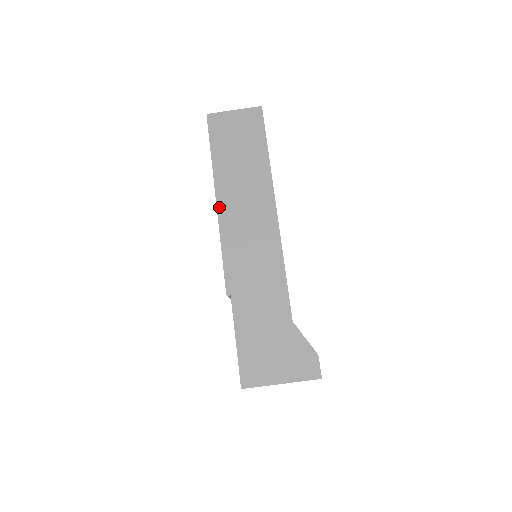
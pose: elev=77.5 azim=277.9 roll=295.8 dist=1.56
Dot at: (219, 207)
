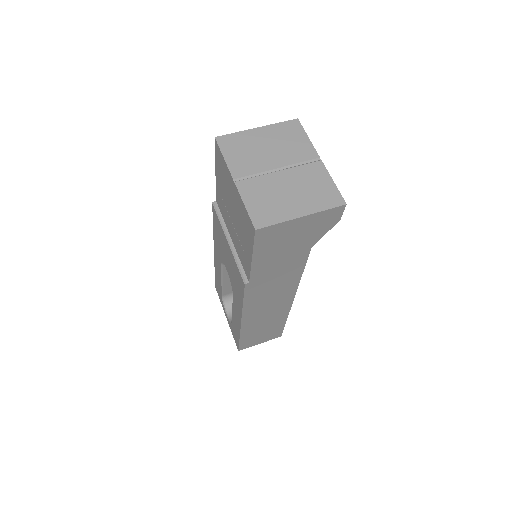
Dot at: occluded
